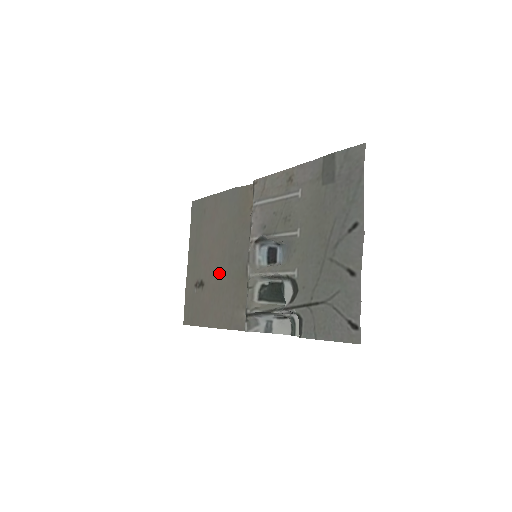
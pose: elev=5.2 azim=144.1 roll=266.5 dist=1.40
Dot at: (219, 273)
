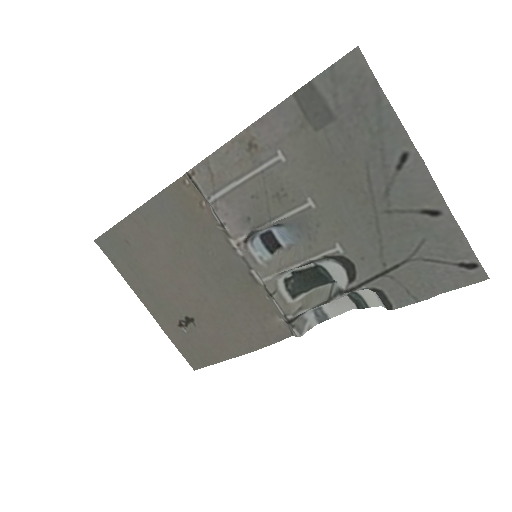
Dot at: (209, 298)
